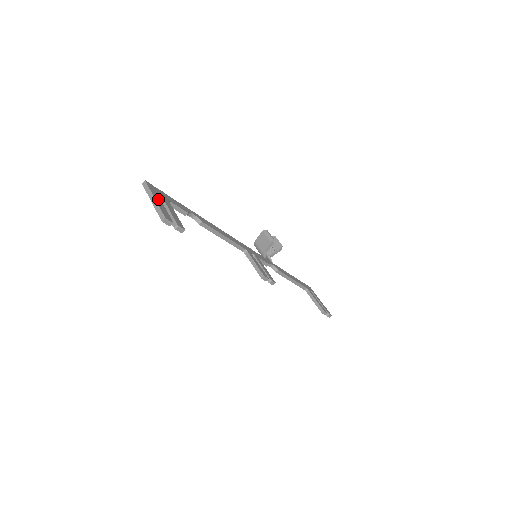
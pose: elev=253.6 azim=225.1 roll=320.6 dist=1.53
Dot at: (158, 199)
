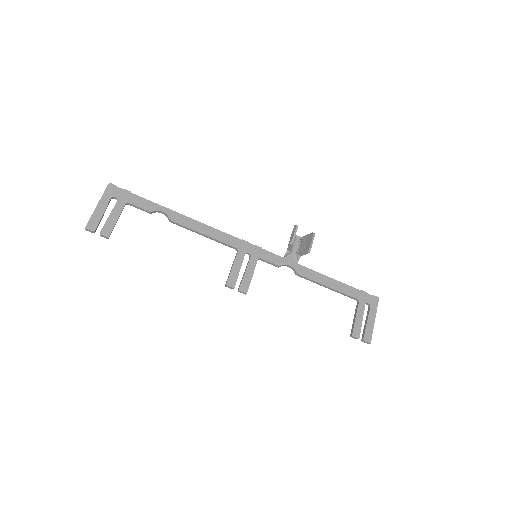
Dot at: (103, 204)
